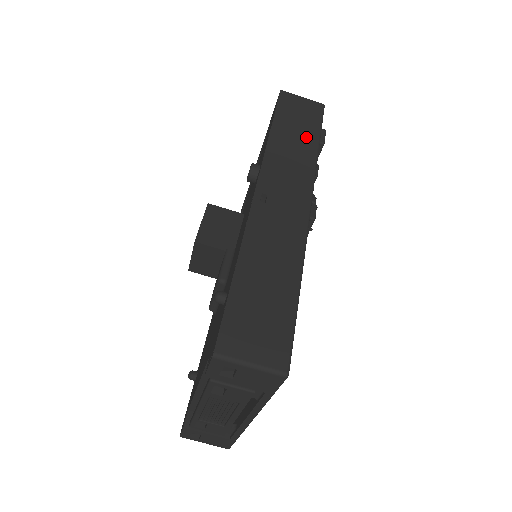
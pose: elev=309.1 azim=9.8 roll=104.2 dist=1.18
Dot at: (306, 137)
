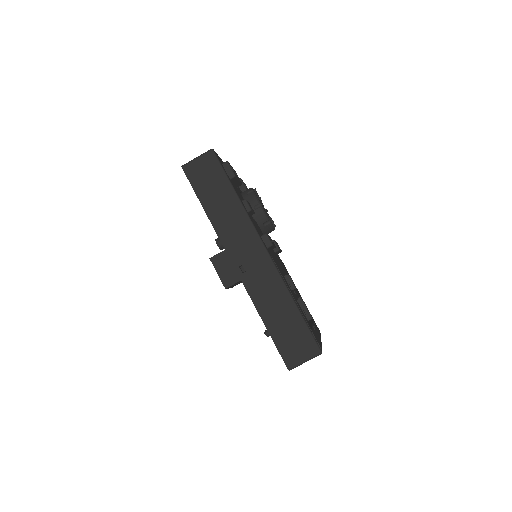
Dot at: (226, 196)
